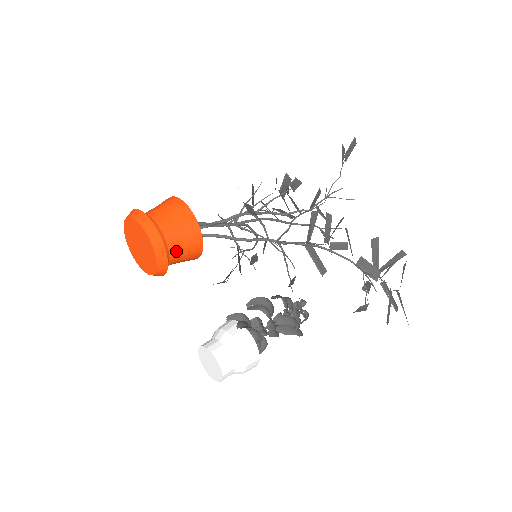
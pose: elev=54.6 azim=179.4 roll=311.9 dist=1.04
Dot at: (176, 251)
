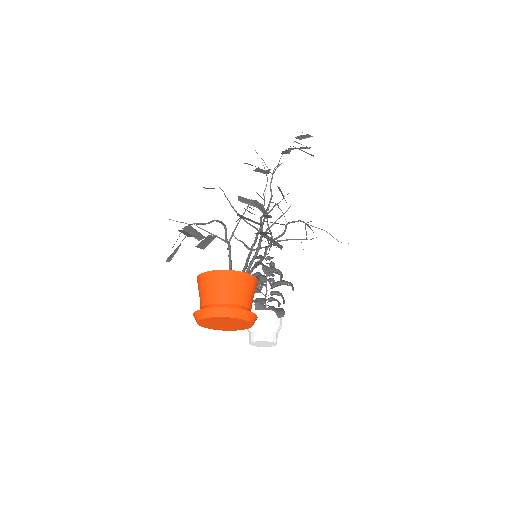
Dot at: occluded
